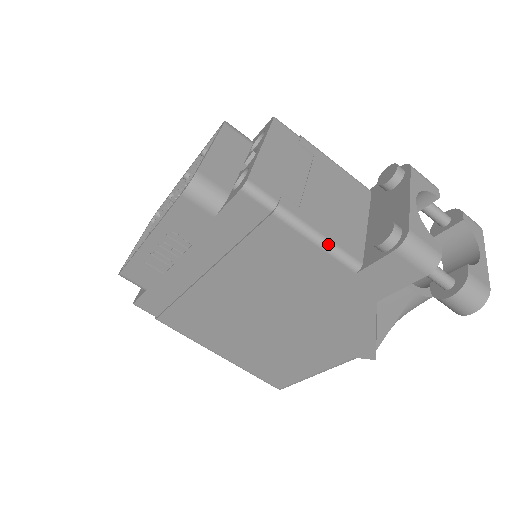
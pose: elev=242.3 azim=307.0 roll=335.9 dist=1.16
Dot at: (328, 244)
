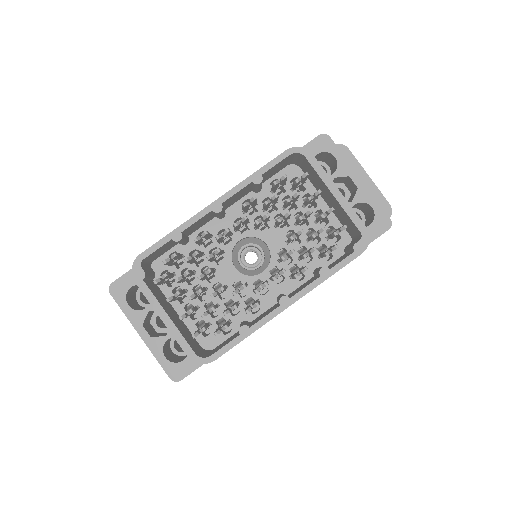
Dot at: occluded
